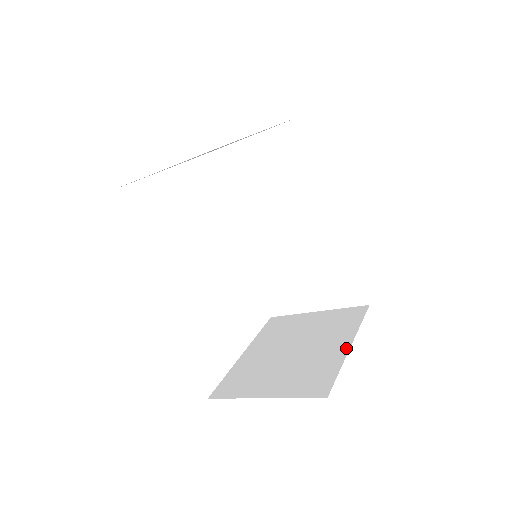
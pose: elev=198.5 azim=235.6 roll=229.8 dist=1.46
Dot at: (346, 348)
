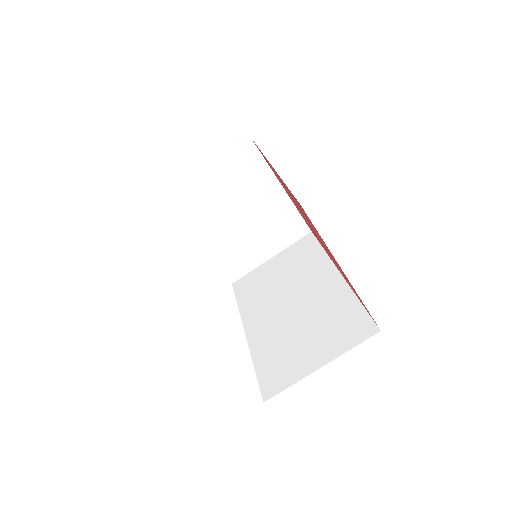
Dot at: occluded
